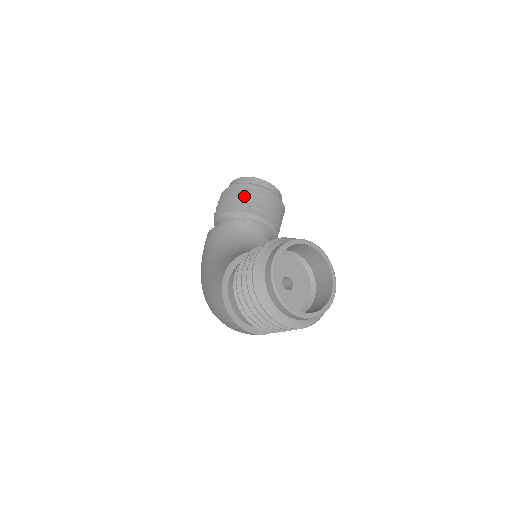
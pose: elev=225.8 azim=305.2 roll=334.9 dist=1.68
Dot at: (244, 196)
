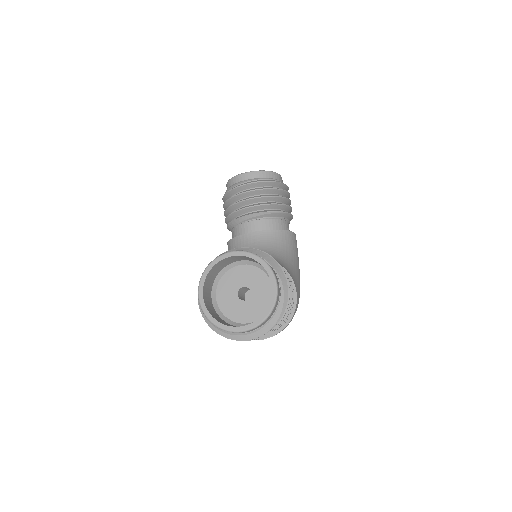
Dot at: (231, 202)
